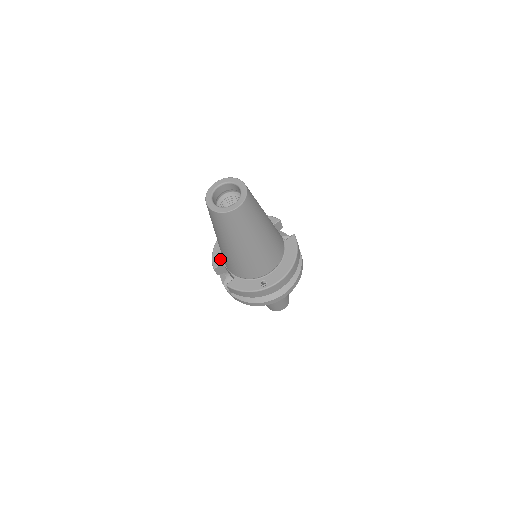
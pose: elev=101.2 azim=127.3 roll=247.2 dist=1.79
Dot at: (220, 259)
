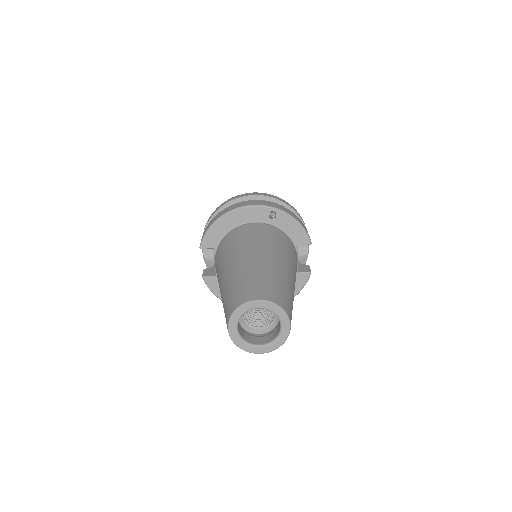
Dot at: (214, 243)
